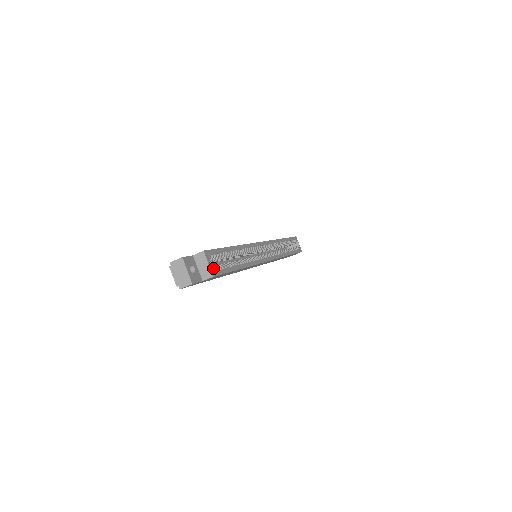
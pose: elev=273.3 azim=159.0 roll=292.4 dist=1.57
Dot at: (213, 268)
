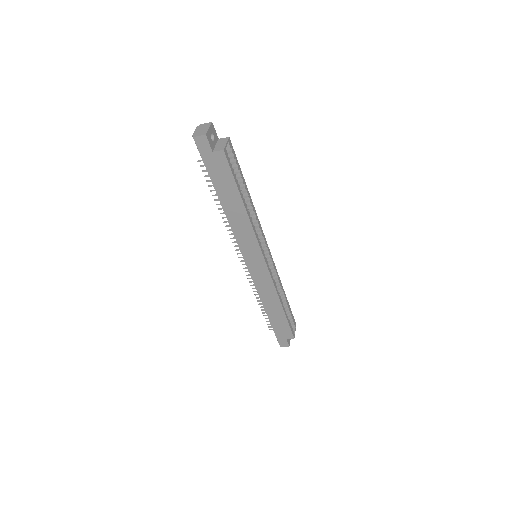
Dot at: occluded
